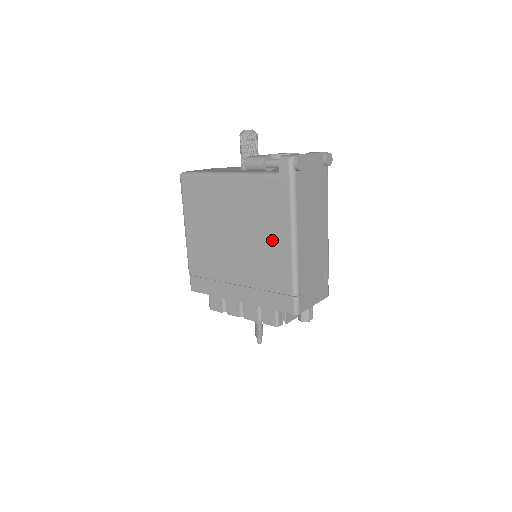
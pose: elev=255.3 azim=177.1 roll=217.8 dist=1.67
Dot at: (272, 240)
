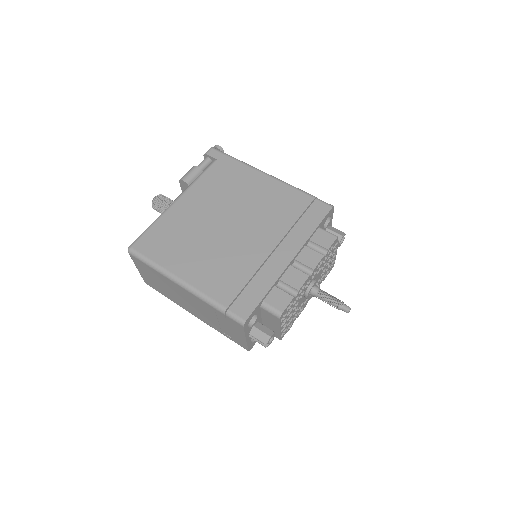
Dot at: (257, 190)
